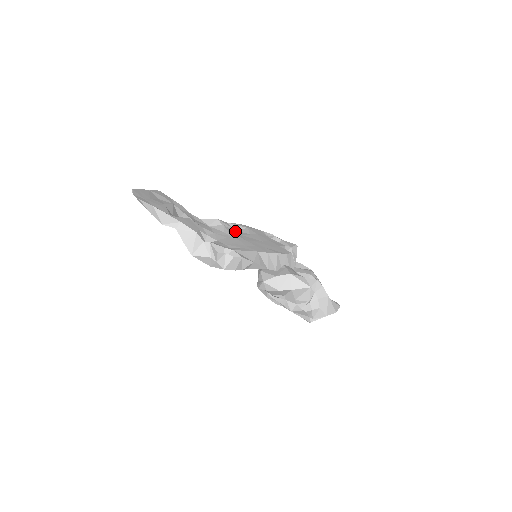
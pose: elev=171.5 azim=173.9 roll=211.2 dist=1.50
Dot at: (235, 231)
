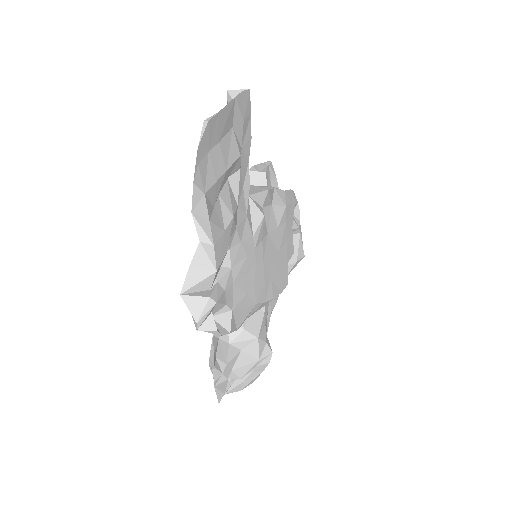
Dot at: (269, 214)
